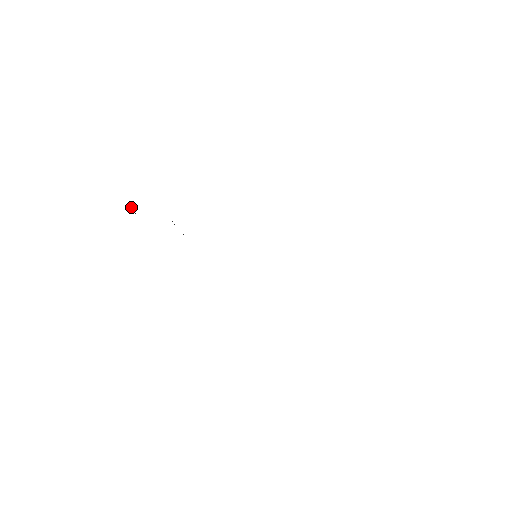
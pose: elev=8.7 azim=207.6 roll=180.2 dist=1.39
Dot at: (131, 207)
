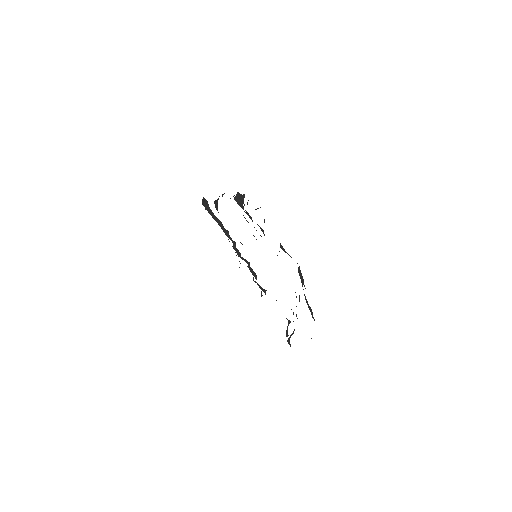
Dot at: occluded
